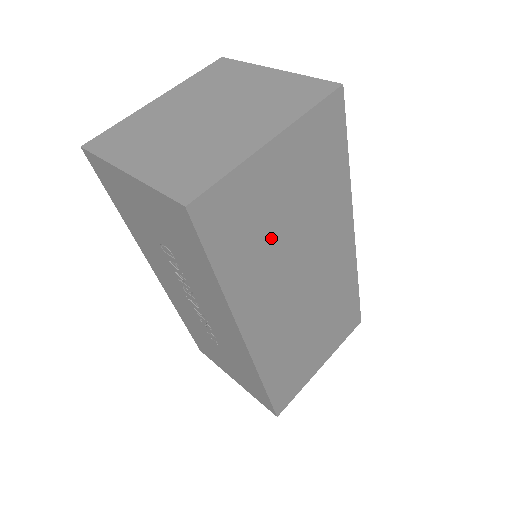
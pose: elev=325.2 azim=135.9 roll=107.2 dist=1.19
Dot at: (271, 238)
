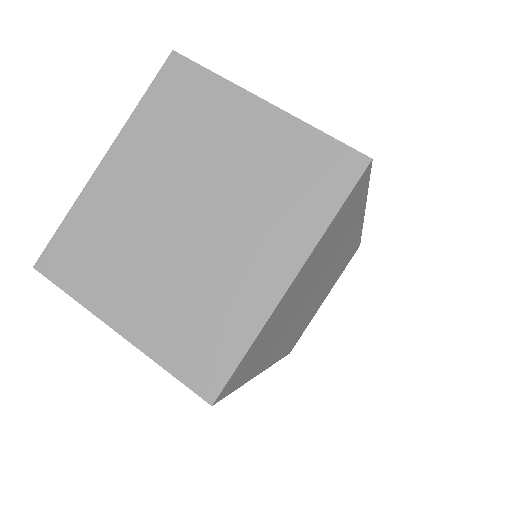
Dot at: (288, 316)
